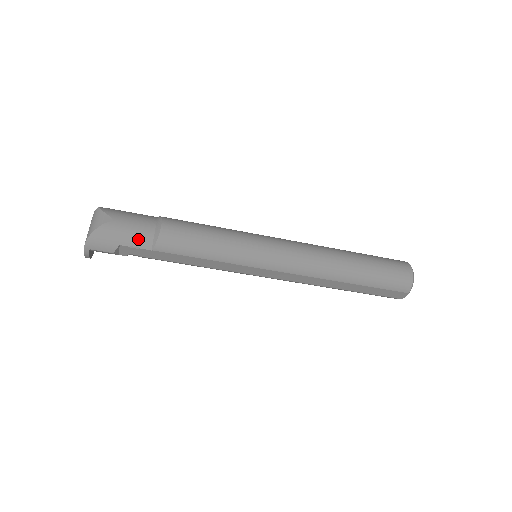
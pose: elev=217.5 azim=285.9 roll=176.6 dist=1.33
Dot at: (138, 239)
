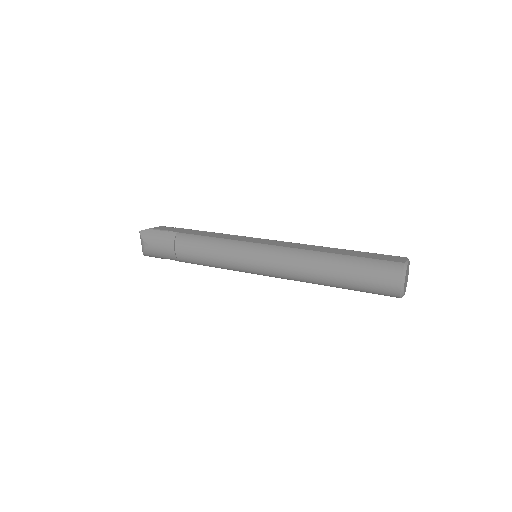
Dot at: (168, 257)
